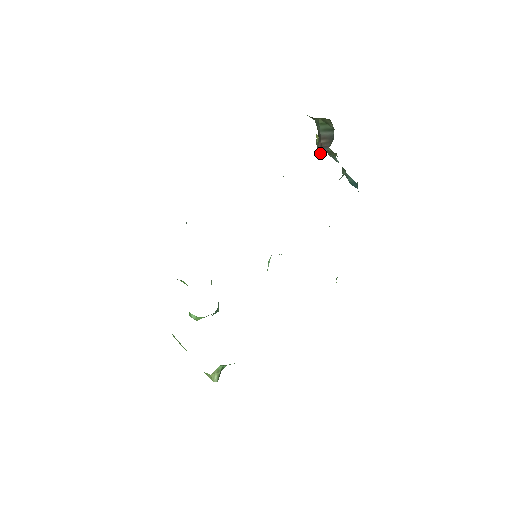
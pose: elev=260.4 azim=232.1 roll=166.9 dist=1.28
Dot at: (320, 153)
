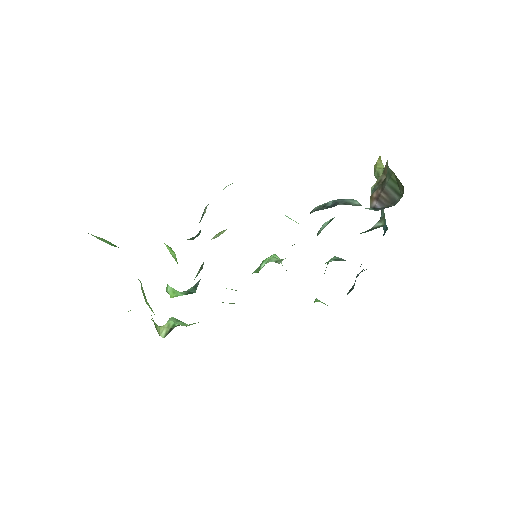
Dot at: (373, 203)
